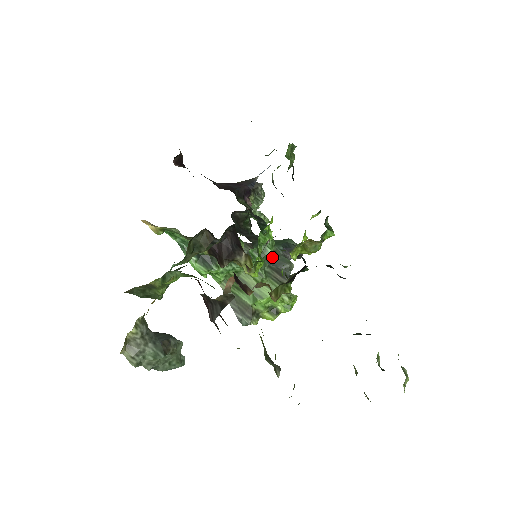
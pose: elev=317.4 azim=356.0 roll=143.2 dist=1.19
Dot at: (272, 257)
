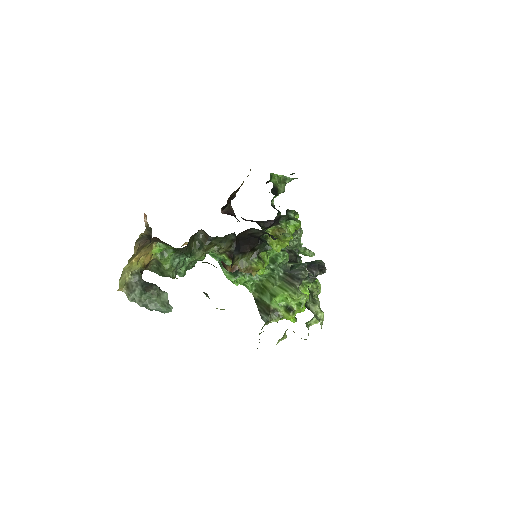
Dot at: occluded
